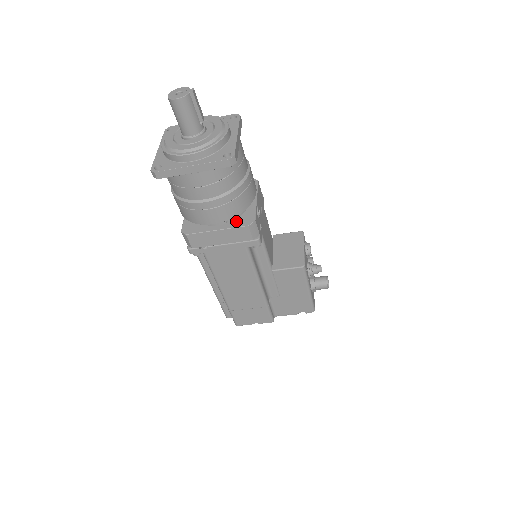
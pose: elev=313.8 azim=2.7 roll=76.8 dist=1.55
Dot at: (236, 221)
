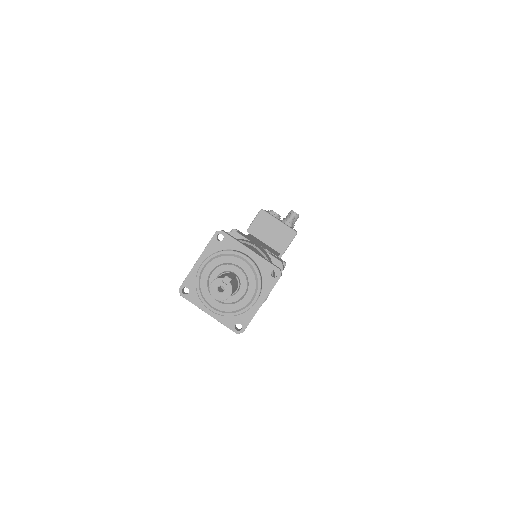
Dot at: occluded
